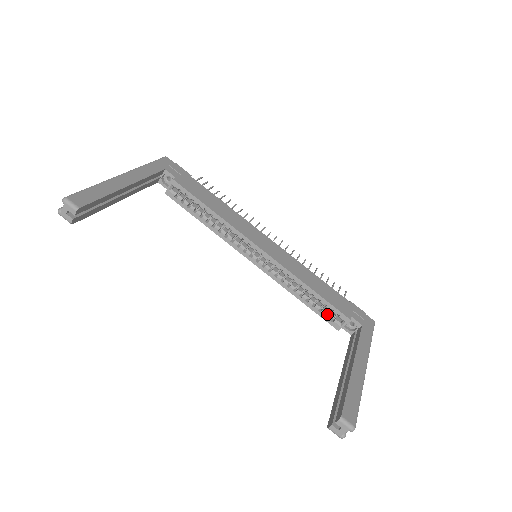
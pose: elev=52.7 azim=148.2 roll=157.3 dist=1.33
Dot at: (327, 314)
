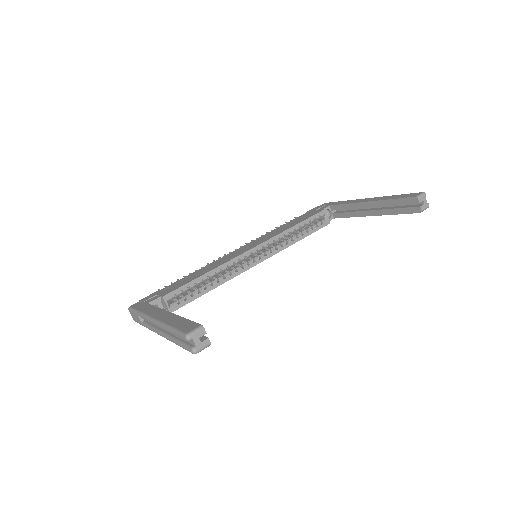
Dot at: occluded
